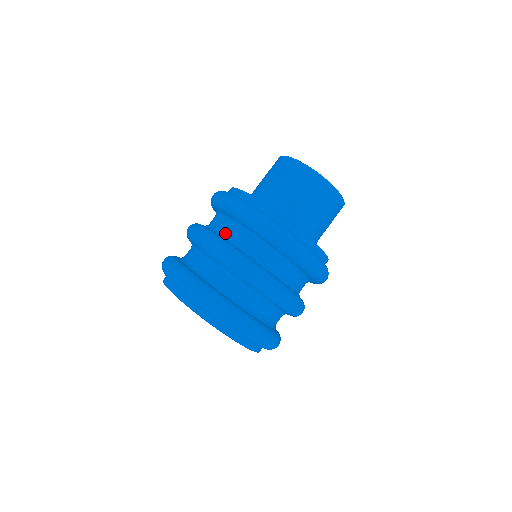
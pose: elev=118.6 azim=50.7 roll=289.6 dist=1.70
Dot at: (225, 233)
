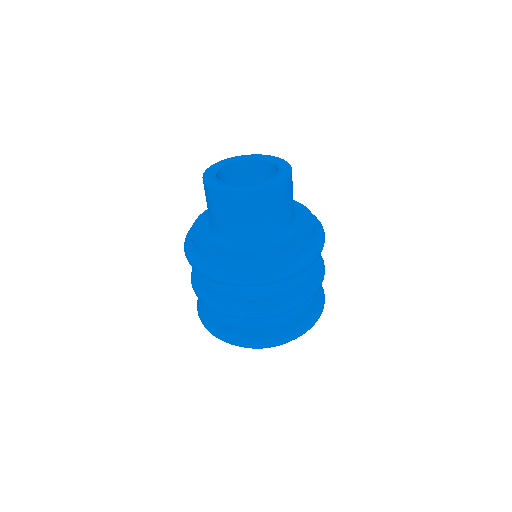
Dot at: (239, 293)
